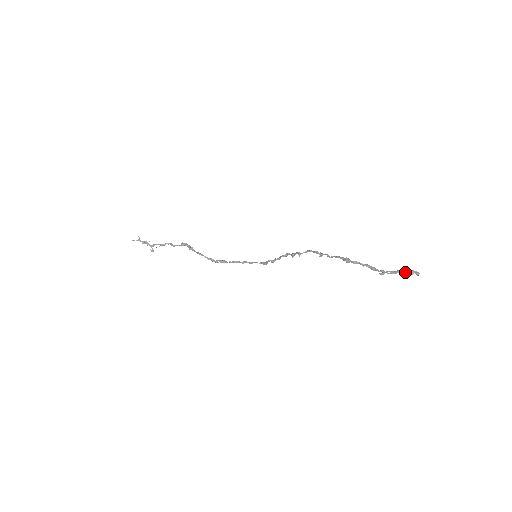
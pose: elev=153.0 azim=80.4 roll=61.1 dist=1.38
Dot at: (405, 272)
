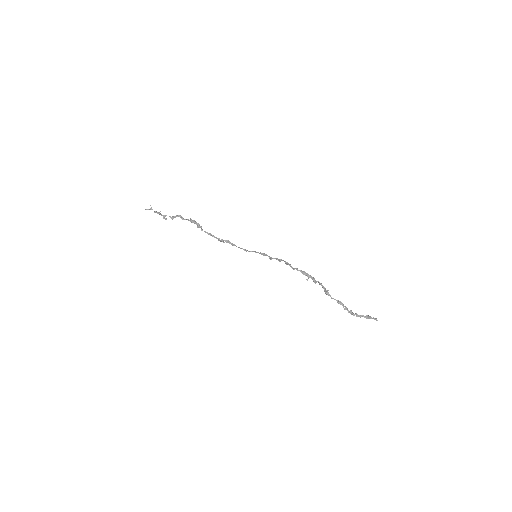
Dot at: (367, 317)
